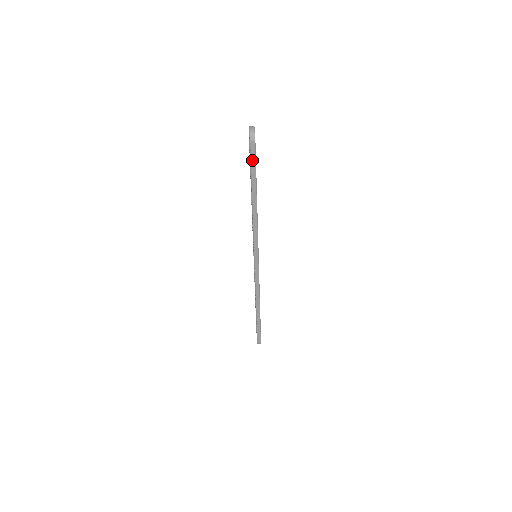
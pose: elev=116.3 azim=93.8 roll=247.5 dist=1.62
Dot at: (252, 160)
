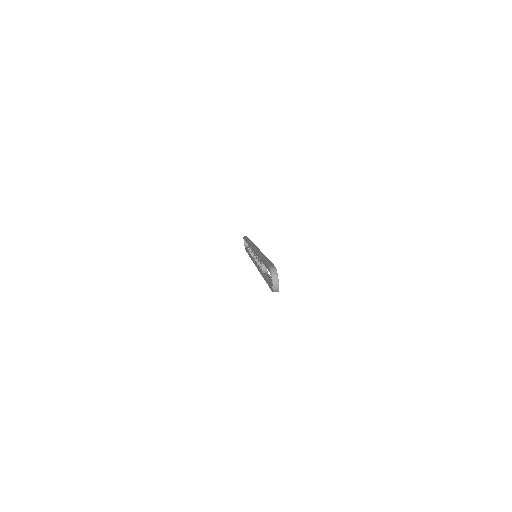
Dot at: occluded
